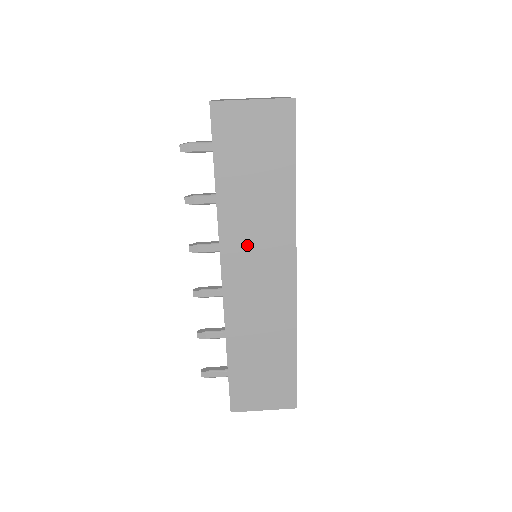
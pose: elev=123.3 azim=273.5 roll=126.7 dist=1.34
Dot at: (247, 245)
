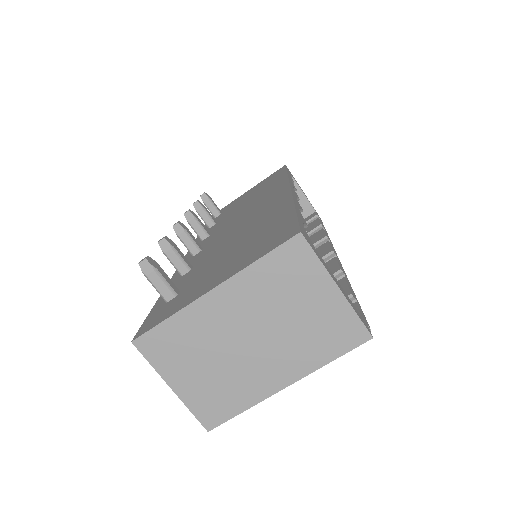
Dot at: occluded
